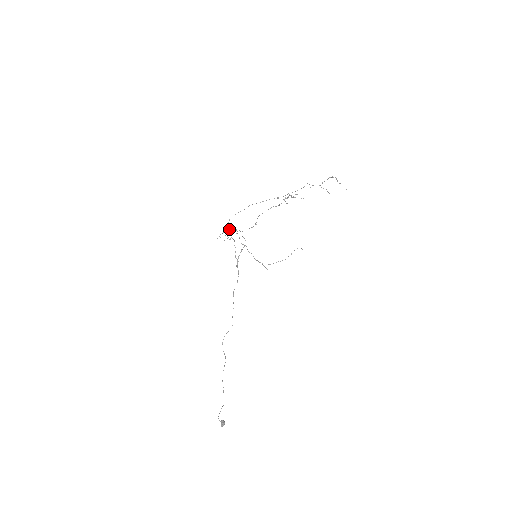
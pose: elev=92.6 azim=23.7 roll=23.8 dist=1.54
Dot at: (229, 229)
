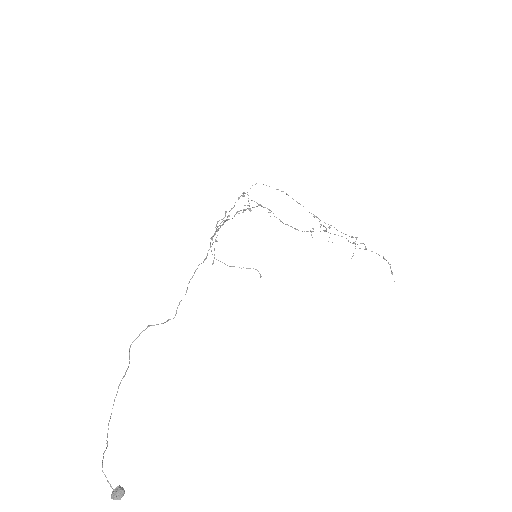
Dot at: occluded
